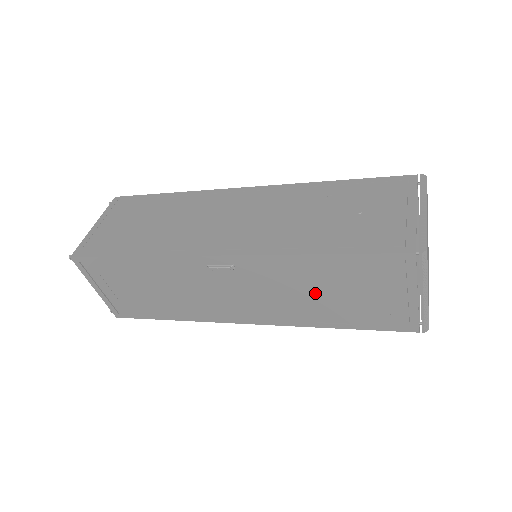
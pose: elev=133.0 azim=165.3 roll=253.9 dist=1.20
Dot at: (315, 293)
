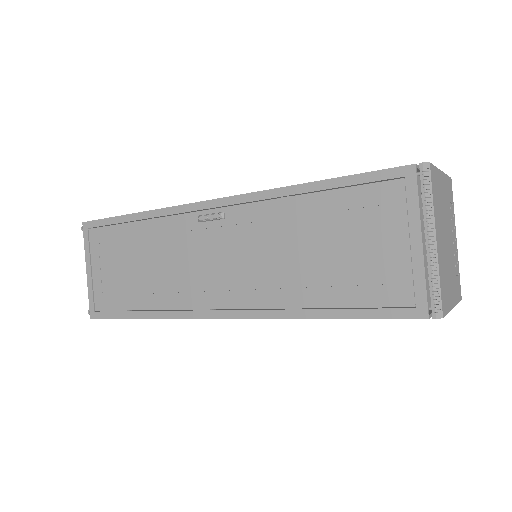
Dot at: (302, 251)
